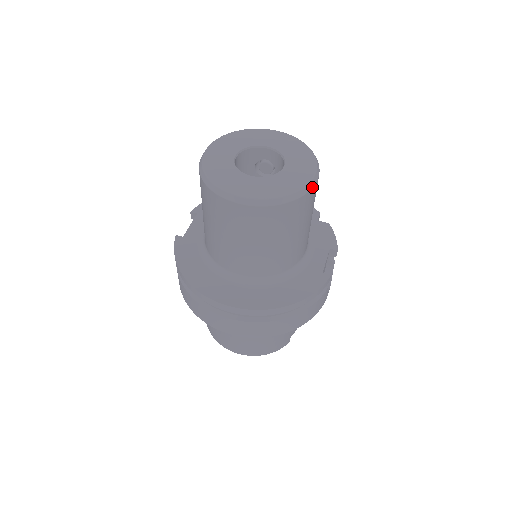
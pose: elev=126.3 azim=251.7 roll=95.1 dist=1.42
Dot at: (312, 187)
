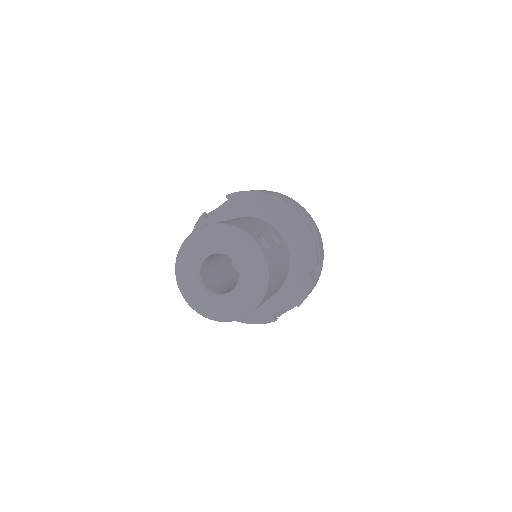
Dot at: occluded
